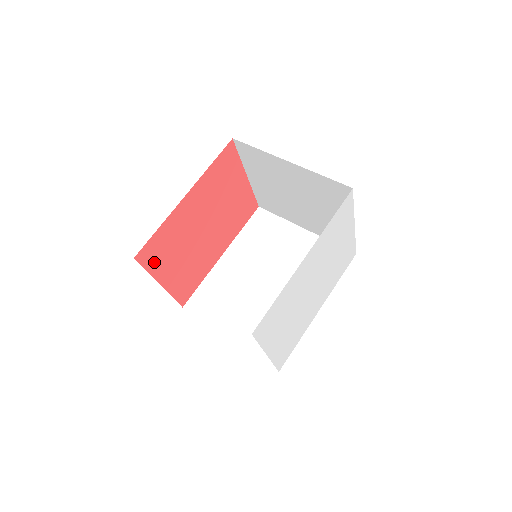
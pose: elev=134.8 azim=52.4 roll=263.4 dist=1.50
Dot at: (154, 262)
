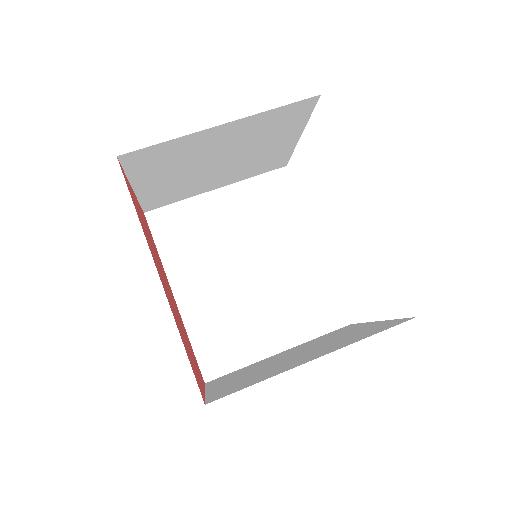
Dot at: (198, 381)
